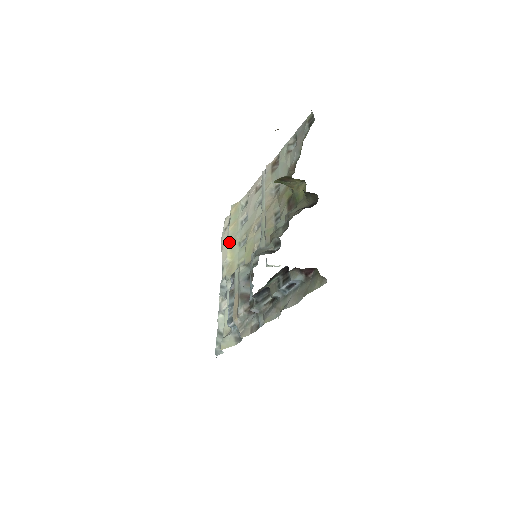
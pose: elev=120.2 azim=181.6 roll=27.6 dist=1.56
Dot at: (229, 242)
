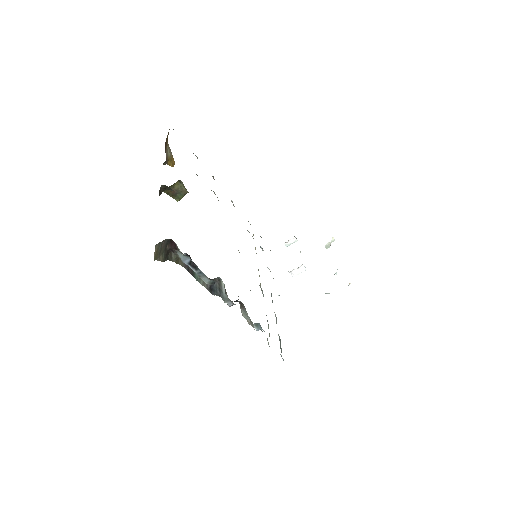
Dot at: occluded
